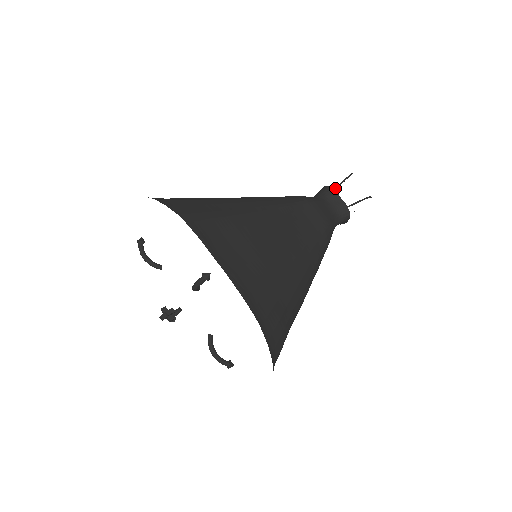
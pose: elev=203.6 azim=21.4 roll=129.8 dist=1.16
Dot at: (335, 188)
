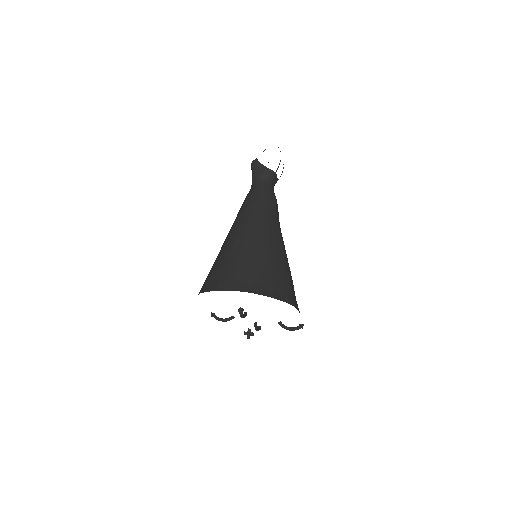
Dot at: (276, 171)
